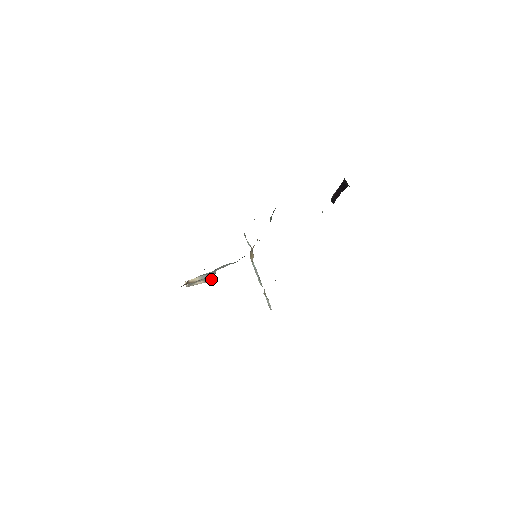
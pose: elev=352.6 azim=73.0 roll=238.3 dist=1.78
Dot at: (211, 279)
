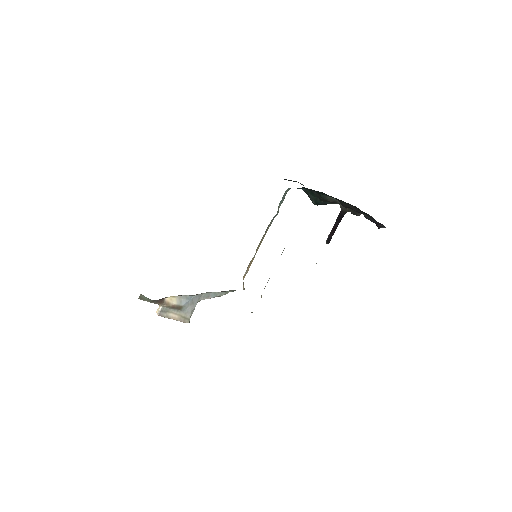
Dot at: (187, 319)
